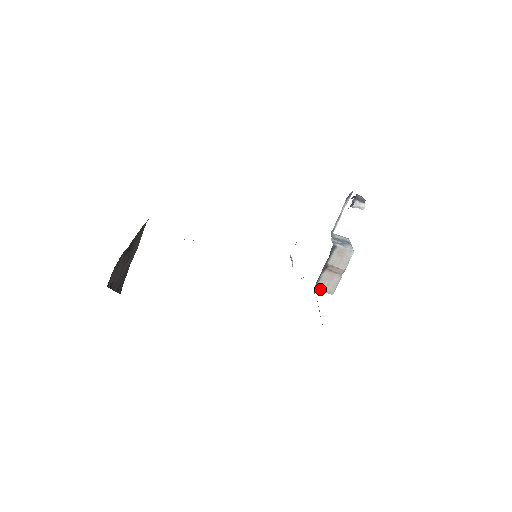
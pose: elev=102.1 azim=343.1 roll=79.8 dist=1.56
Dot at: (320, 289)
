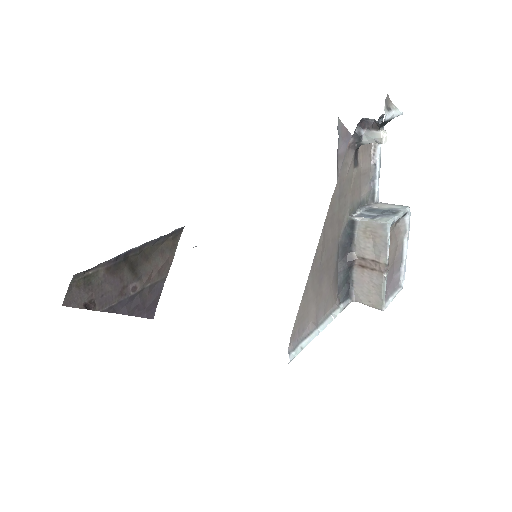
Dot at: (359, 301)
